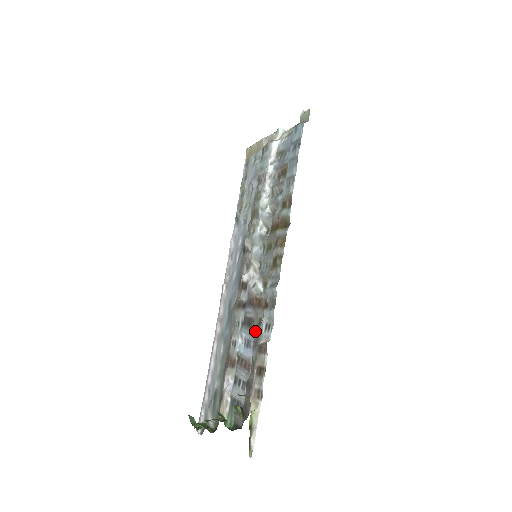
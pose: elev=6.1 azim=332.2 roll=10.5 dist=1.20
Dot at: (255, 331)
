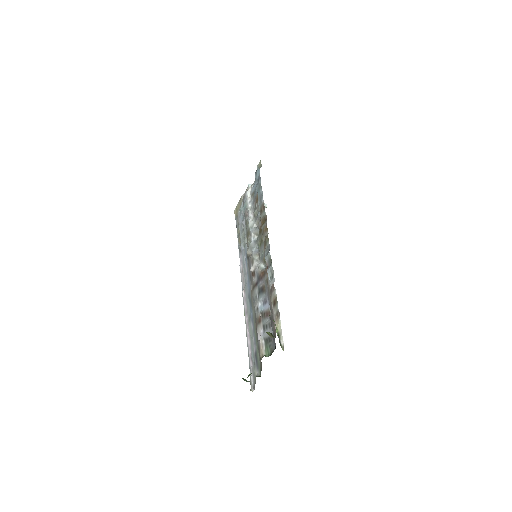
Dot at: (266, 289)
